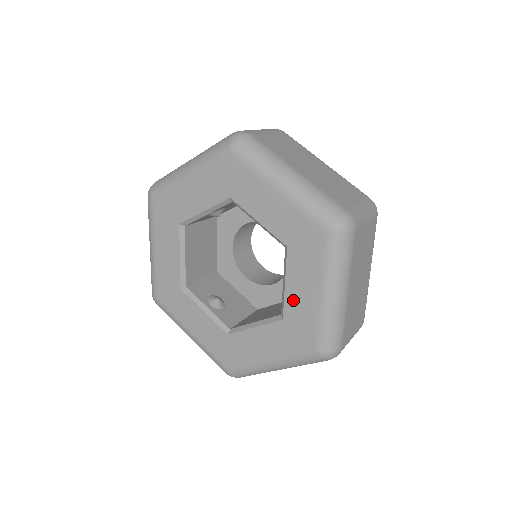
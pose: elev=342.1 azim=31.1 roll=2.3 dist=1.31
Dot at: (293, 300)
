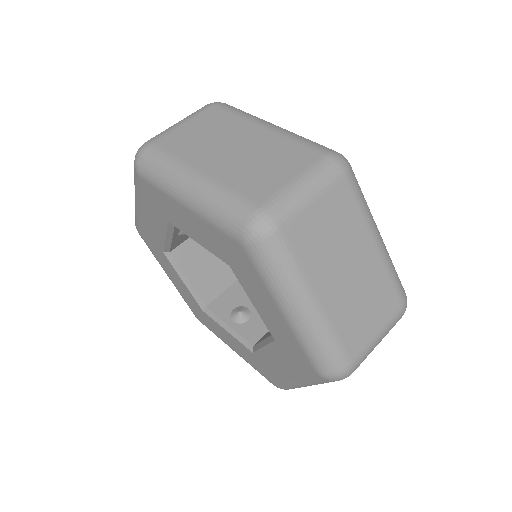
Dot at: (268, 321)
